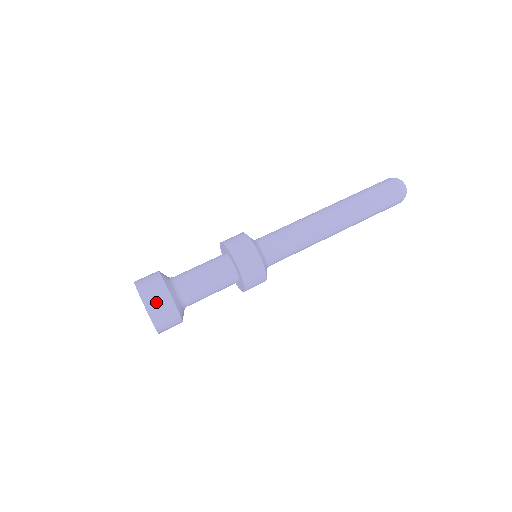
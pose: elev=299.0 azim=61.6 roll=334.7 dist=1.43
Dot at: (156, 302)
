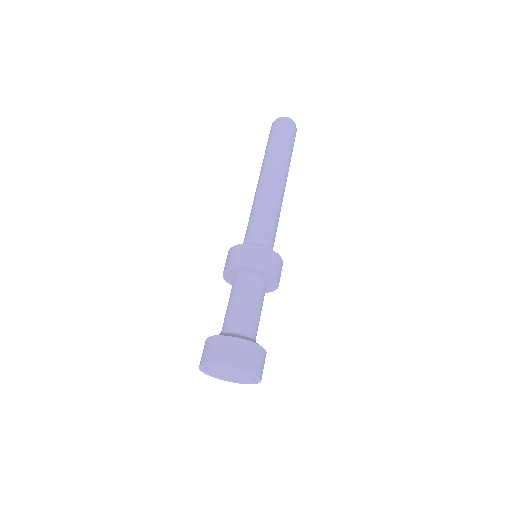
Dot at: (230, 354)
